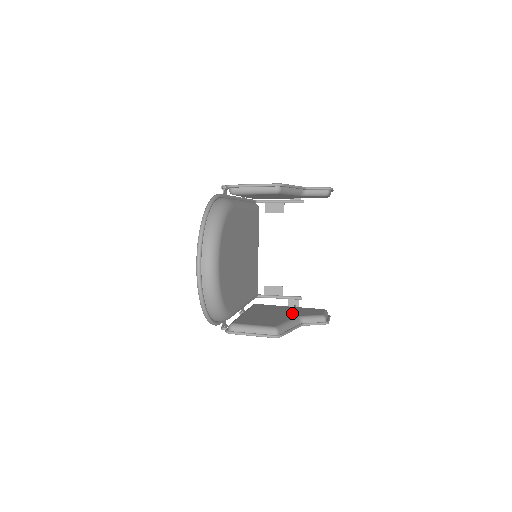
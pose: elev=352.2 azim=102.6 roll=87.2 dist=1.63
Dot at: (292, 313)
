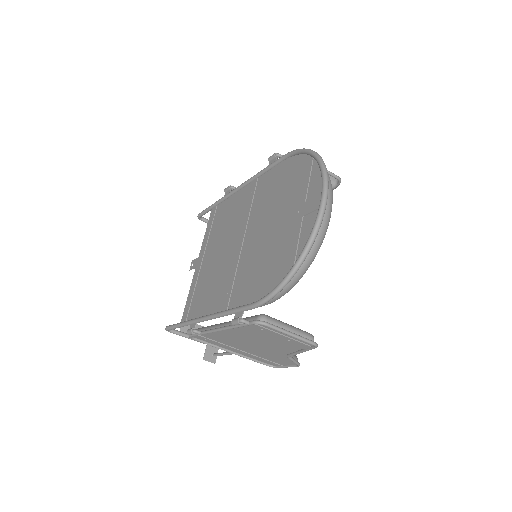
Dot at: occluded
